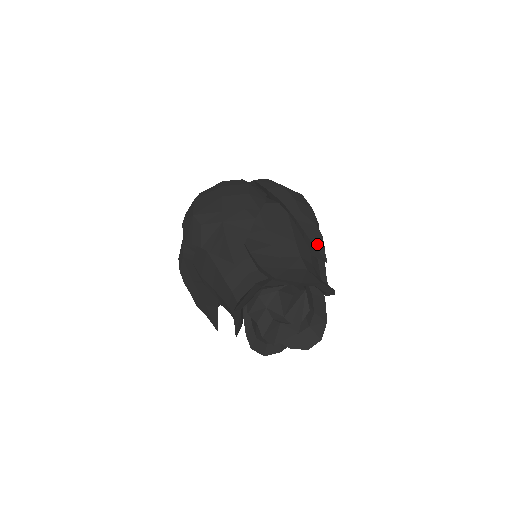
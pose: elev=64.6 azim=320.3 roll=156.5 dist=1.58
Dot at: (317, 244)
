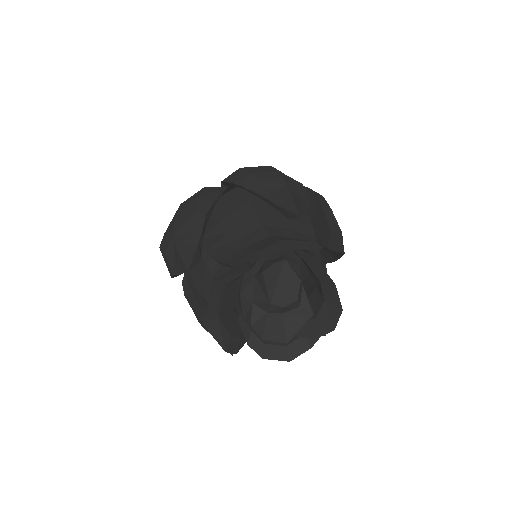
Dot at: (285, 203)
